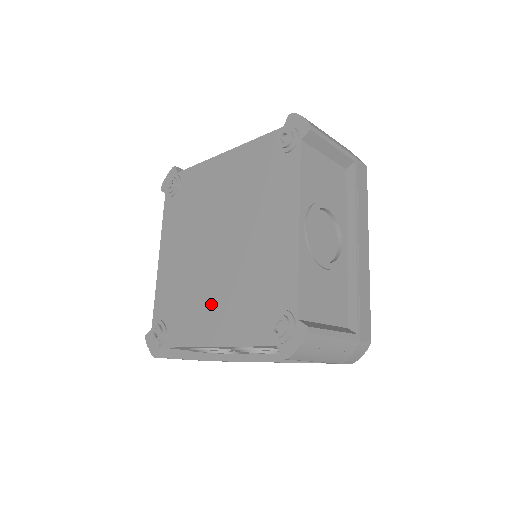
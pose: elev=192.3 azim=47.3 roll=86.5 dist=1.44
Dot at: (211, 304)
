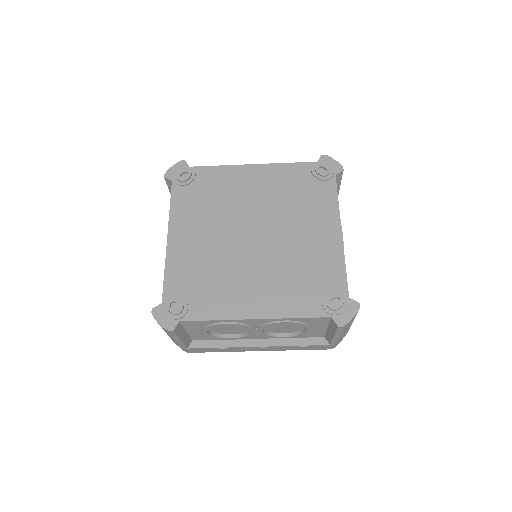
Dot at: (250, 283)
